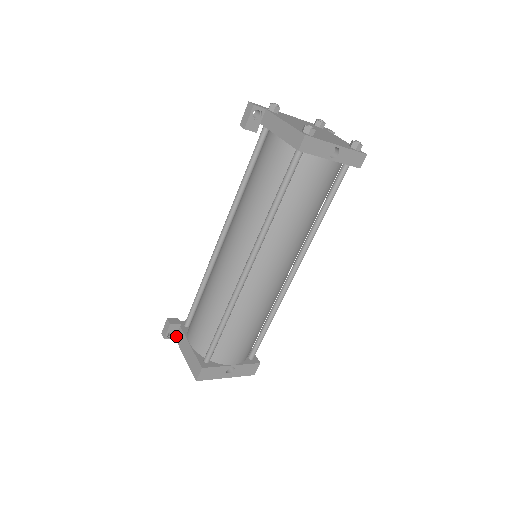
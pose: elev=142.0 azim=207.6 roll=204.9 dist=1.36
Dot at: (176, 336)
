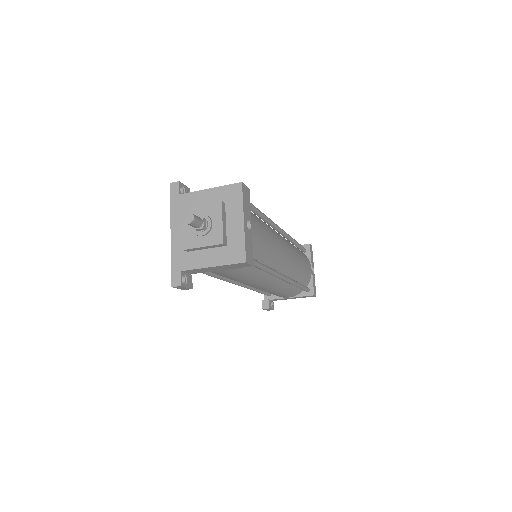
Dot at: (181, 195)
